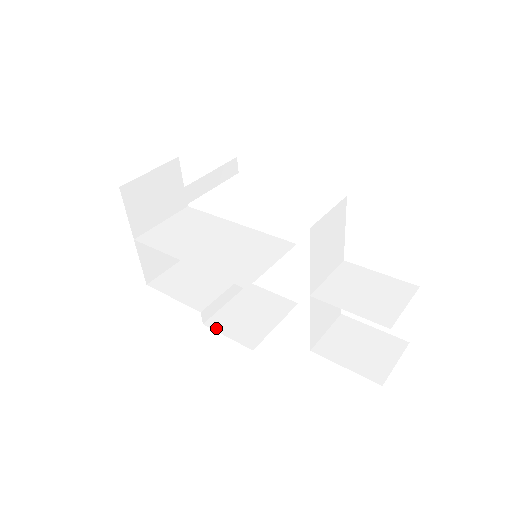
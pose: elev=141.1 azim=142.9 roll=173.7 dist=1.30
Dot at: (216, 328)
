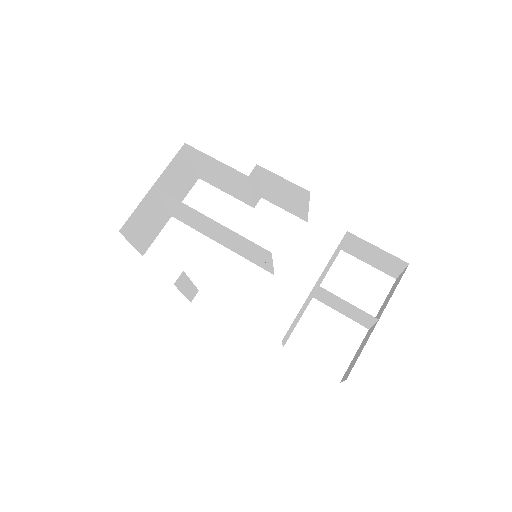
Dot at: occluded
